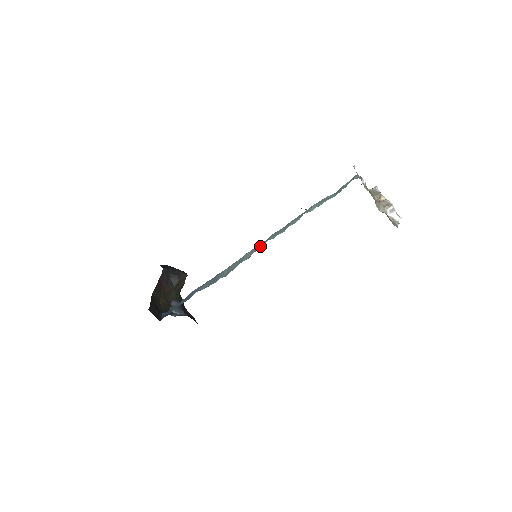
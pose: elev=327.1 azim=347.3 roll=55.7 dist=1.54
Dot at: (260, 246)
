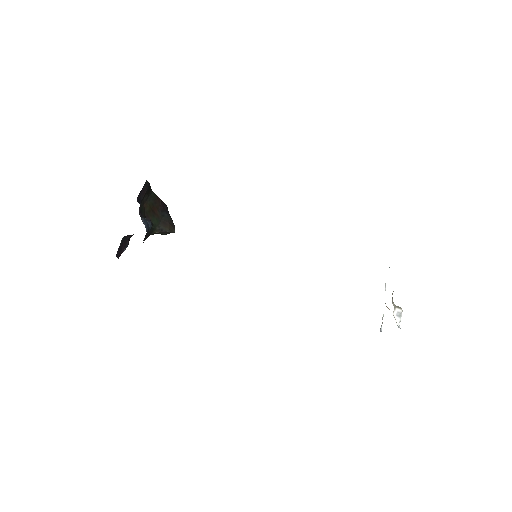
Dot at: occluded
